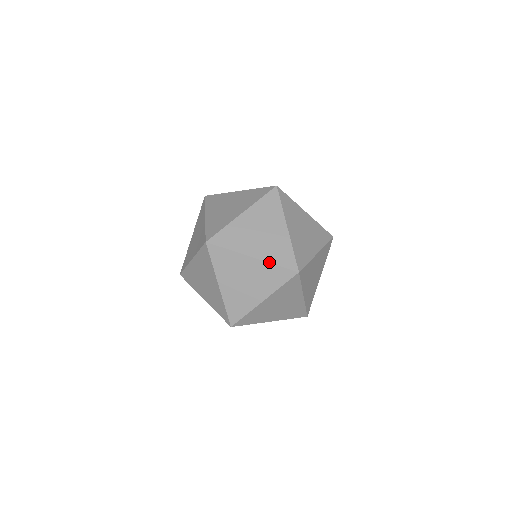
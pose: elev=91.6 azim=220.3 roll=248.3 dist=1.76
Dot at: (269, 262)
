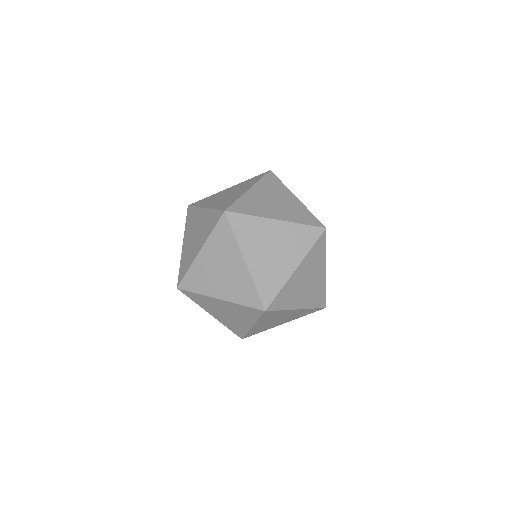
Dot at: occluded
